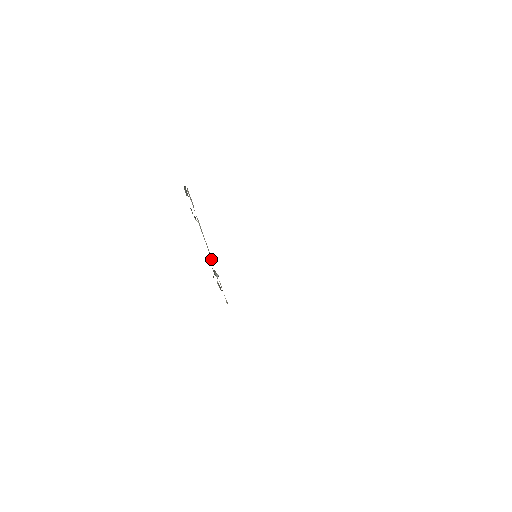
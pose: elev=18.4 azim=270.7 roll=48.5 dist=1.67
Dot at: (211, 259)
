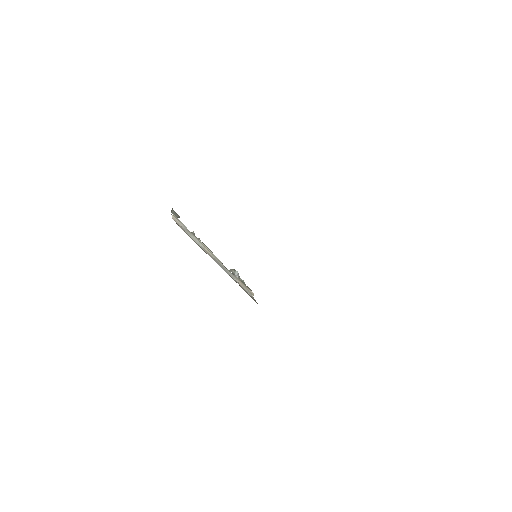
Dot at: (221, 265)
